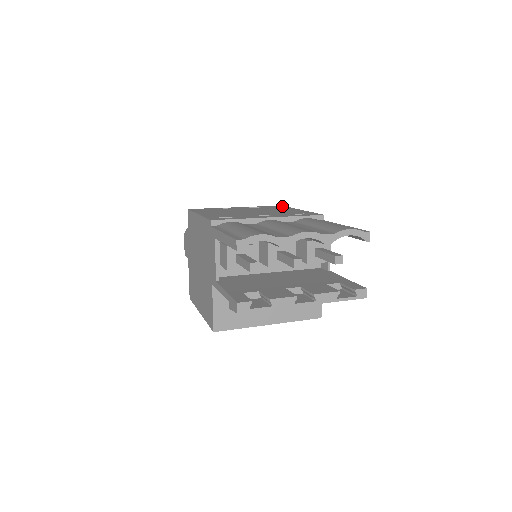
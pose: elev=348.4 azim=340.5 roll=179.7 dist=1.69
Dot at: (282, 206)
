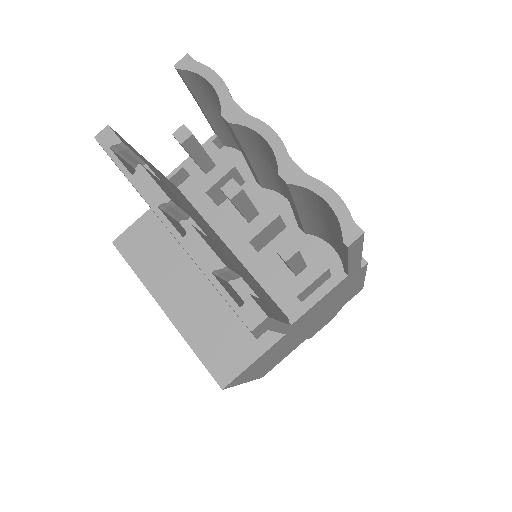
Dot at: occluded
